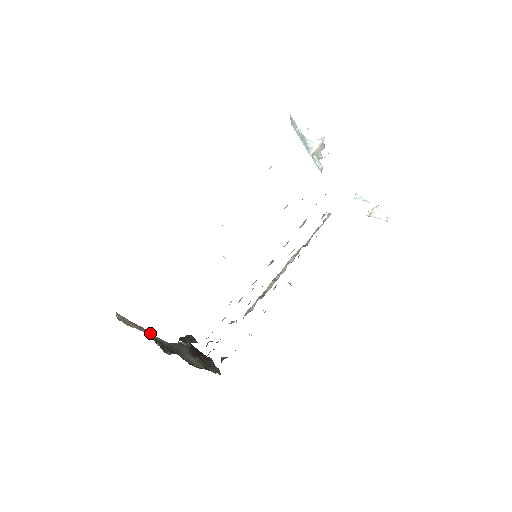
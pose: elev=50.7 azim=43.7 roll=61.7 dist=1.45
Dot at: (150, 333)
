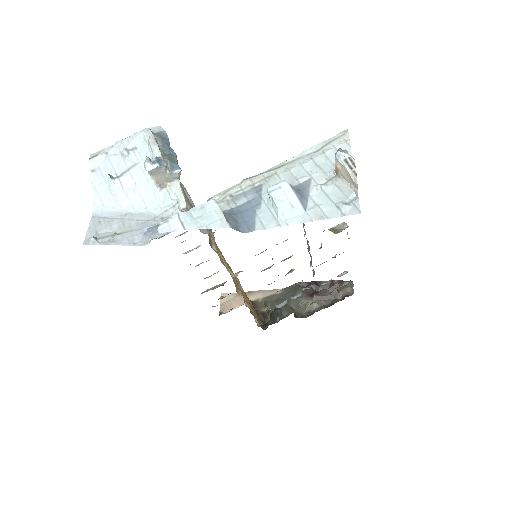
Dot at: (260, 293)
